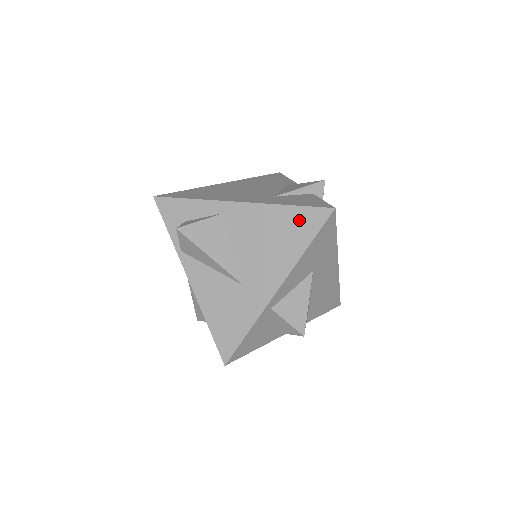
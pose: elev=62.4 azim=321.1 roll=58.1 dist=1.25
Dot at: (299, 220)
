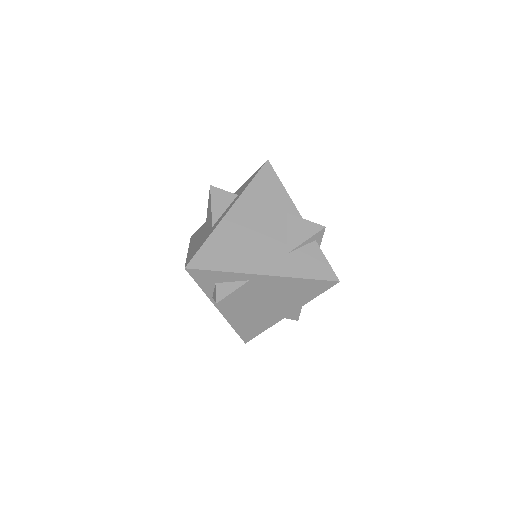
Dot at: (311, 286)
